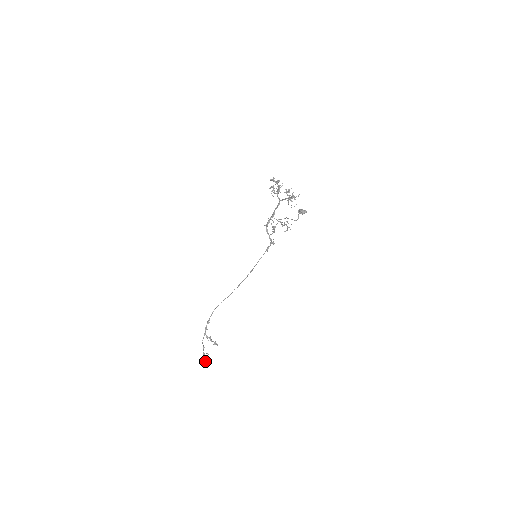
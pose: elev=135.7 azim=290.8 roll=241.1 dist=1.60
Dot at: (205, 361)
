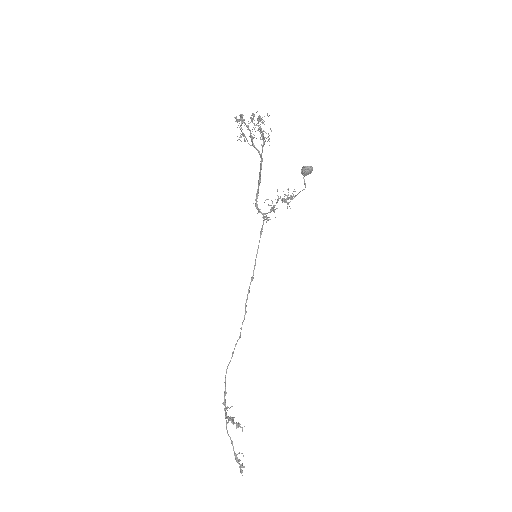
Dot at: (240, 468)
